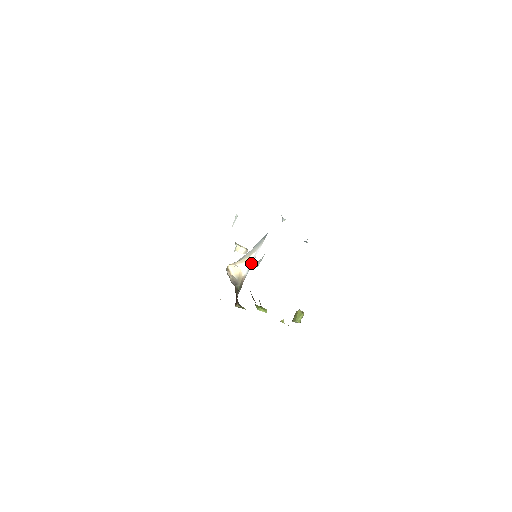
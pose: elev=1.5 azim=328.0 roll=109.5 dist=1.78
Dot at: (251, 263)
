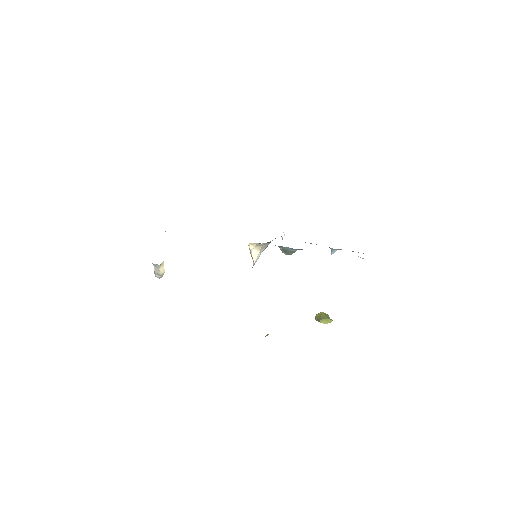
Dot at: occluded
